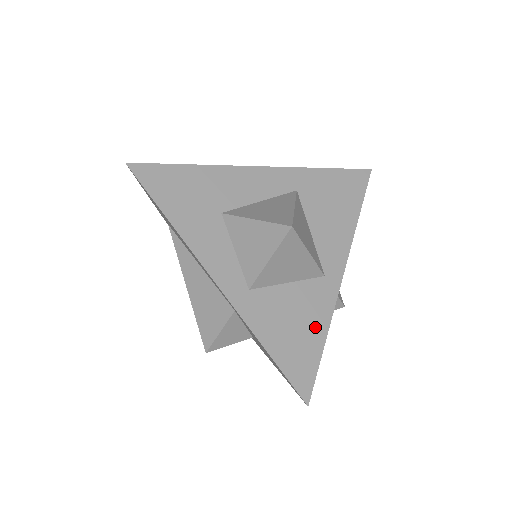
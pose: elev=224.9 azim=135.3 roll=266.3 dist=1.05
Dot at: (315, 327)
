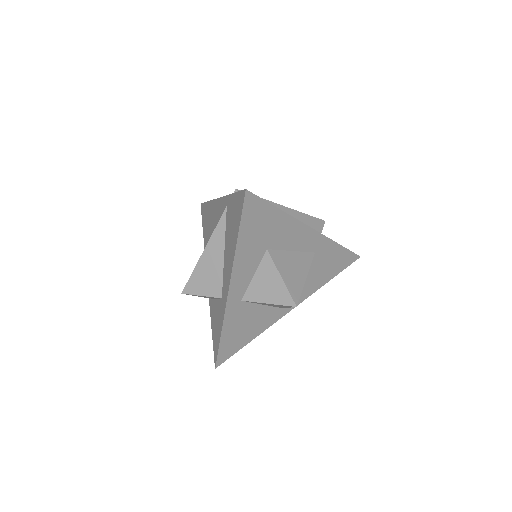
Dot at: (253, 333)
